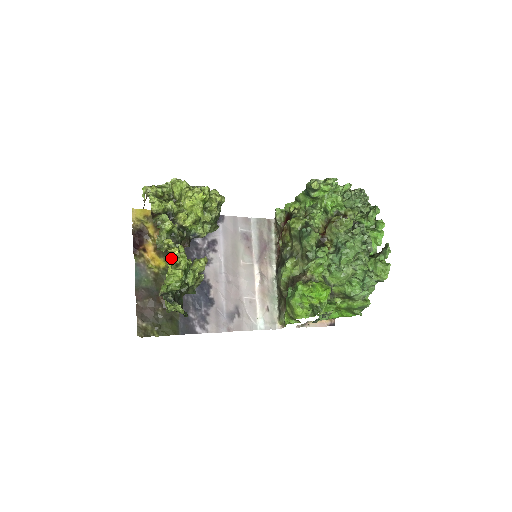
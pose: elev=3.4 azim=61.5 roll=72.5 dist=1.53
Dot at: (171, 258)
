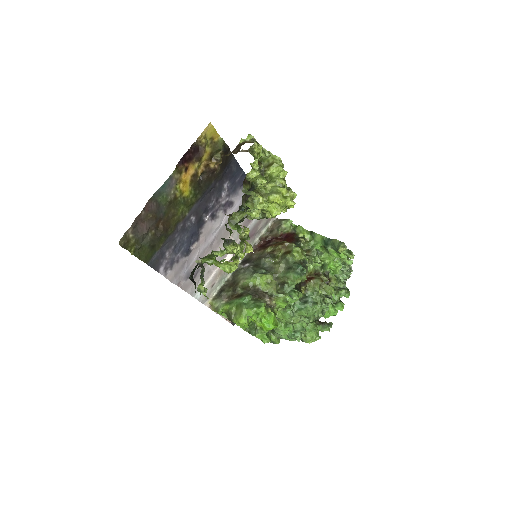
Dot at: (244, 255)
